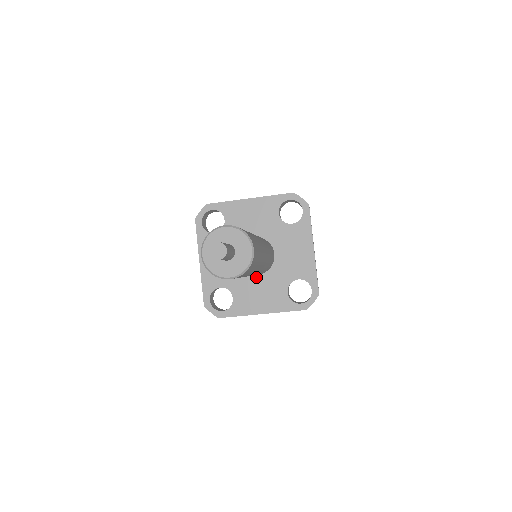
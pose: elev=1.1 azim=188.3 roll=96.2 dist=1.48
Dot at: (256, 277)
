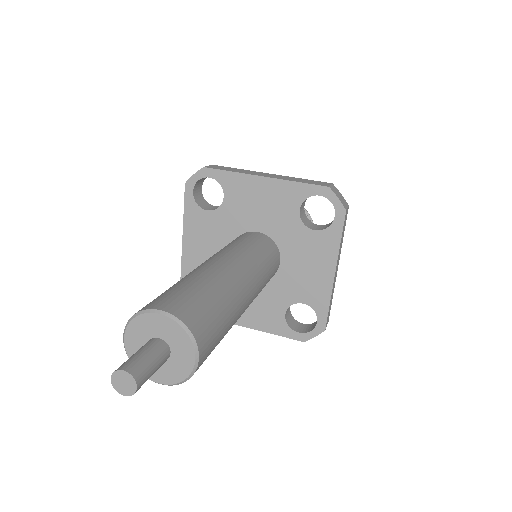
Dot at: occluded
